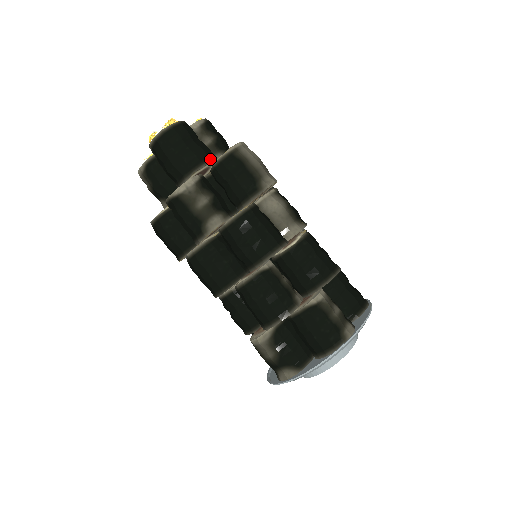
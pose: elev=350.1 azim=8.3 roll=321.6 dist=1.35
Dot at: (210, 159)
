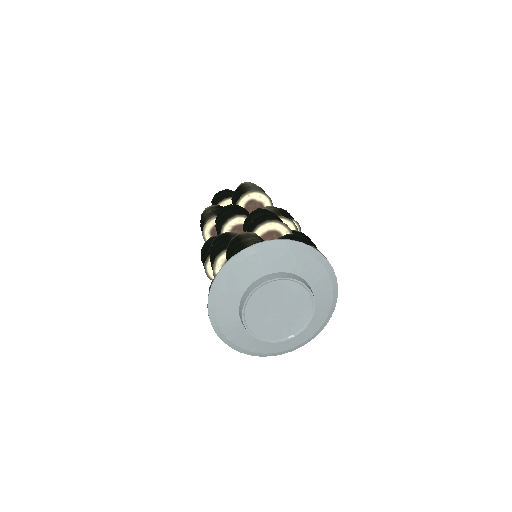
Dot at: (231, 197)
